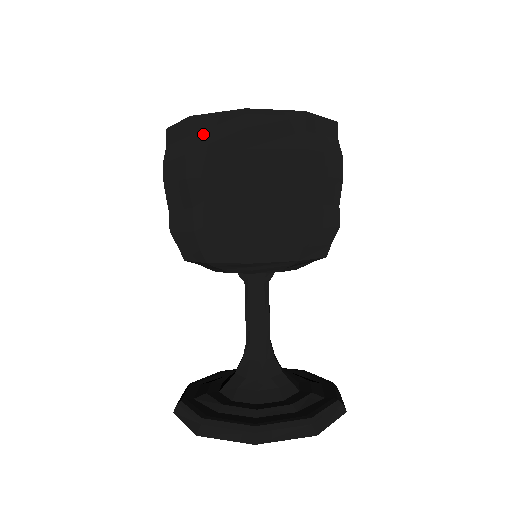
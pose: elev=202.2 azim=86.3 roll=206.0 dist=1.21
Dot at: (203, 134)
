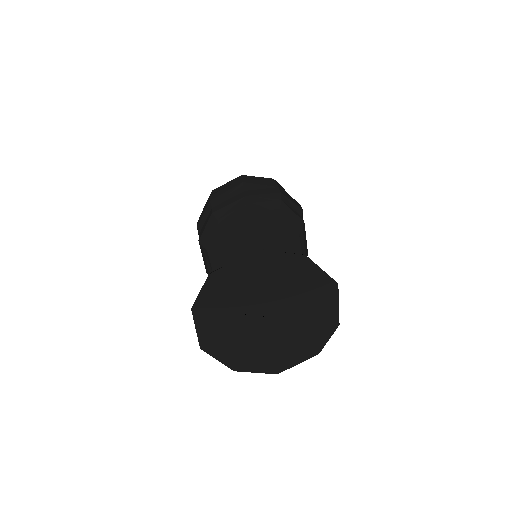
Dot at: occluded
